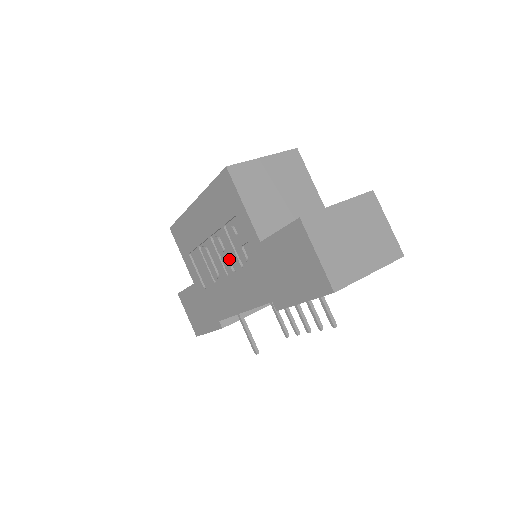
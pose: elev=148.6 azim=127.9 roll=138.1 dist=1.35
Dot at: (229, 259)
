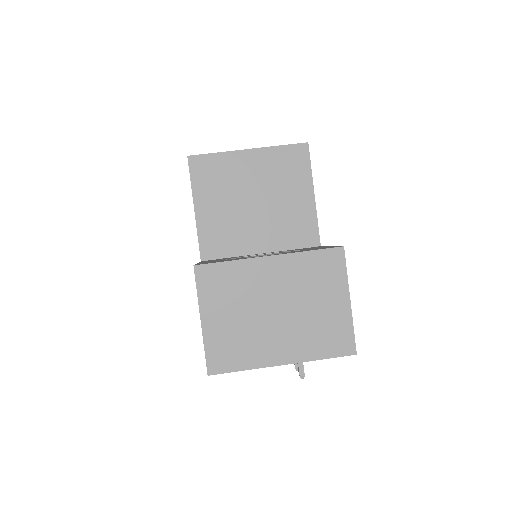
Dot at: occluded
